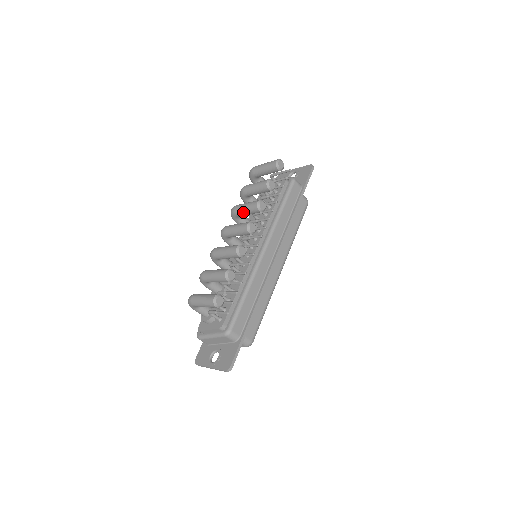
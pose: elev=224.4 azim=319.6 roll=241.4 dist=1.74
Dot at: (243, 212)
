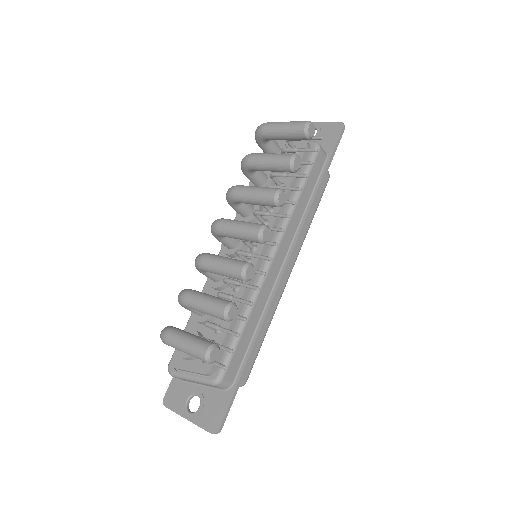
Dot at: (249, 201)
